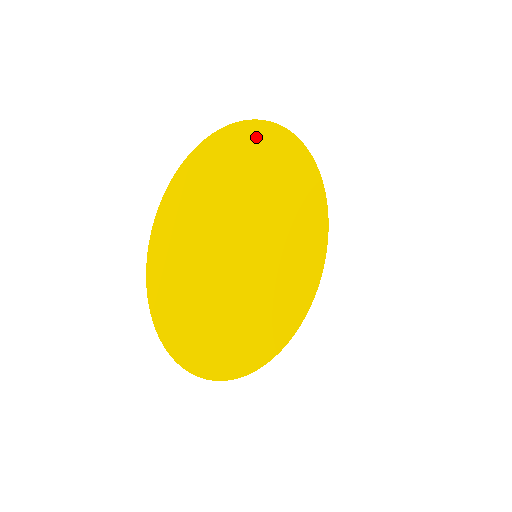
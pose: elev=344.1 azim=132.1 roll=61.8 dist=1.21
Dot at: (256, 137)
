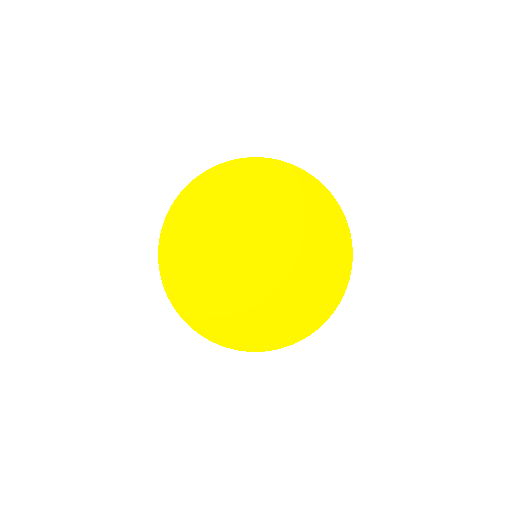
Dot at: (246, 170)
